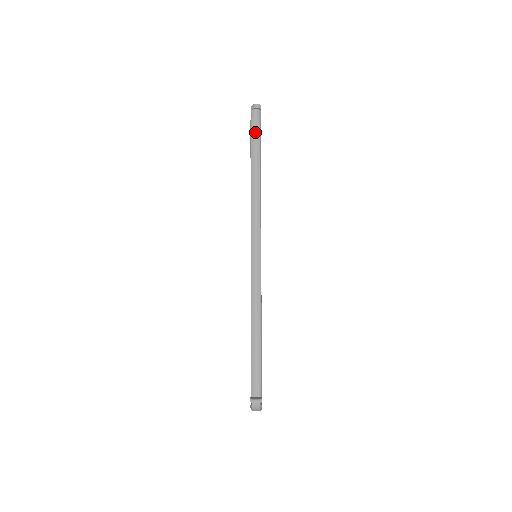
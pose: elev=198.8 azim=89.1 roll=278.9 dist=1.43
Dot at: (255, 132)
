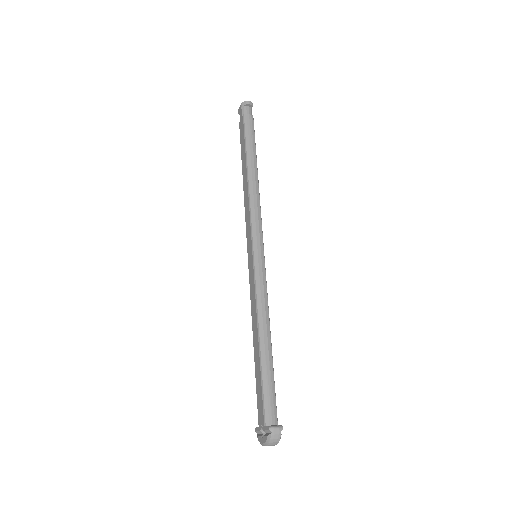
Dot at: (249, 127)
